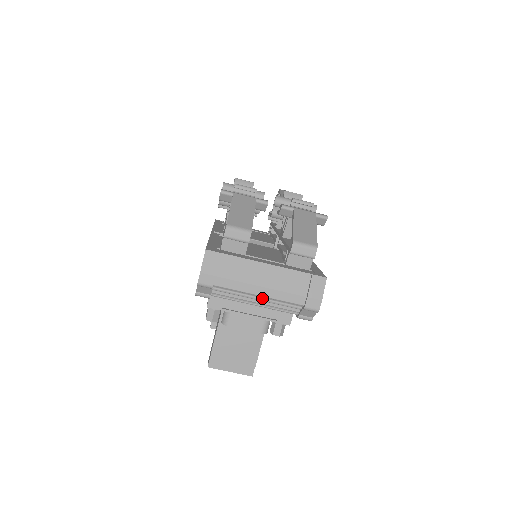
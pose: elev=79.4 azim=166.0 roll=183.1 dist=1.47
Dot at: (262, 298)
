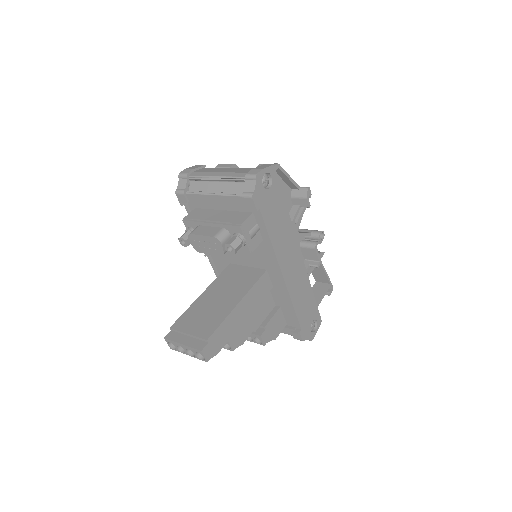
Dot at: occluded
